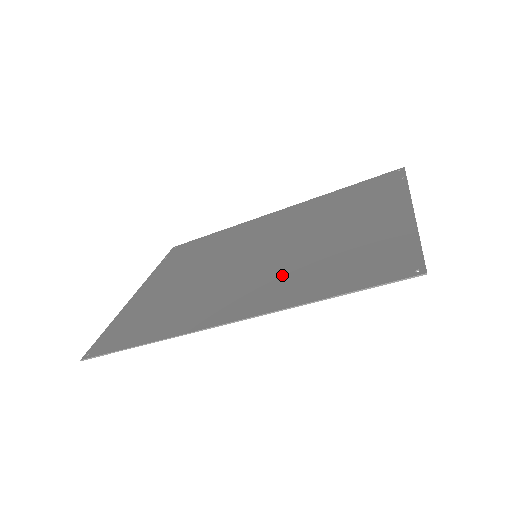
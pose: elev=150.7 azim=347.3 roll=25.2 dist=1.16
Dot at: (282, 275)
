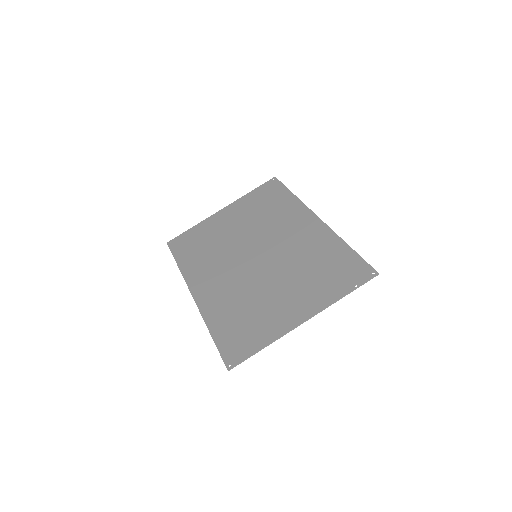
Dot at: (232, 292)
